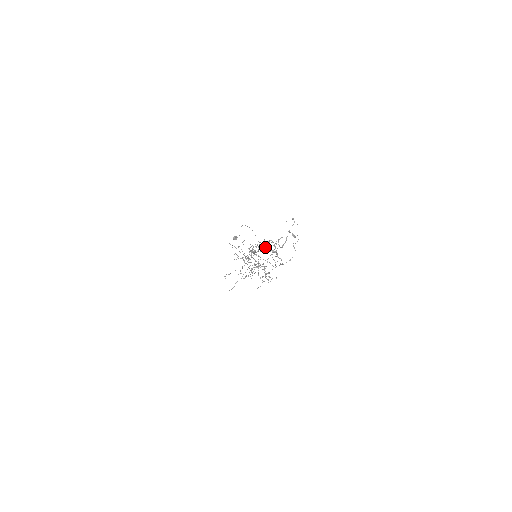
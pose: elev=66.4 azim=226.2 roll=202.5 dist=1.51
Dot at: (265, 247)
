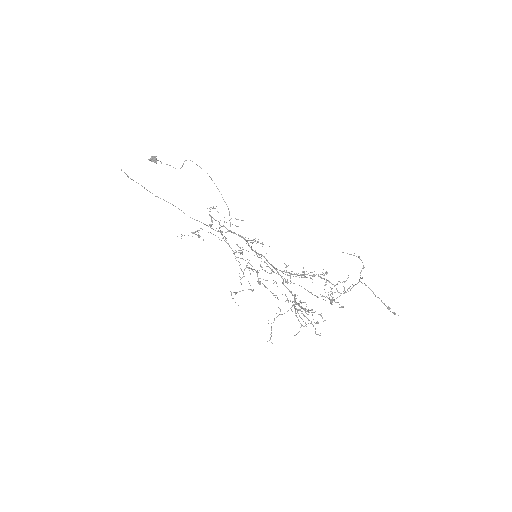
Dot at: occluded
